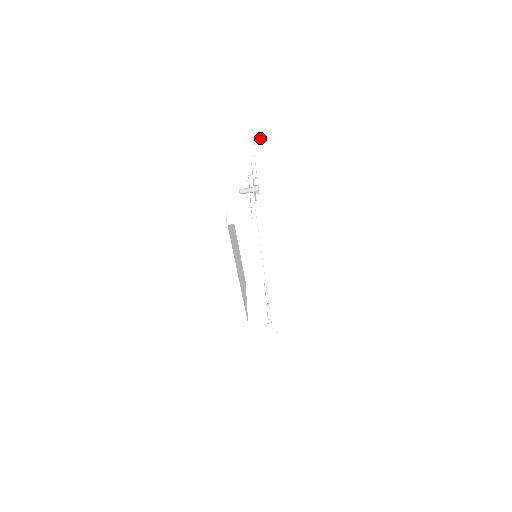
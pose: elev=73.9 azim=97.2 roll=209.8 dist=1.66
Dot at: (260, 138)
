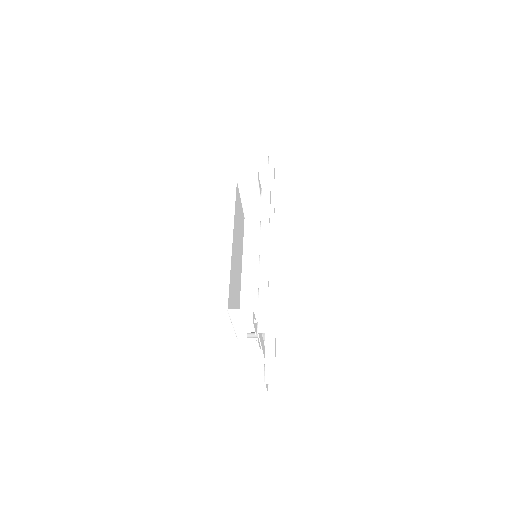
Dot at: (272, 377)
